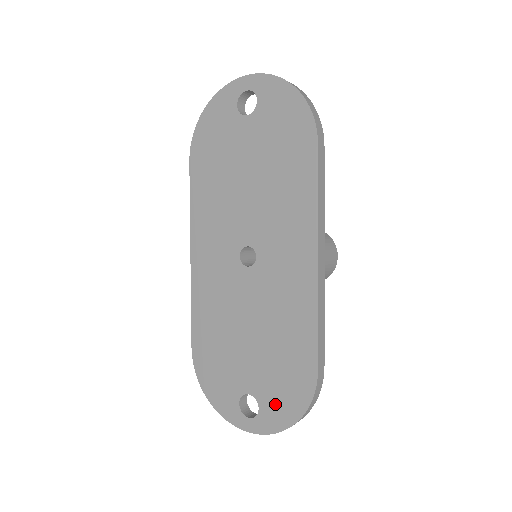
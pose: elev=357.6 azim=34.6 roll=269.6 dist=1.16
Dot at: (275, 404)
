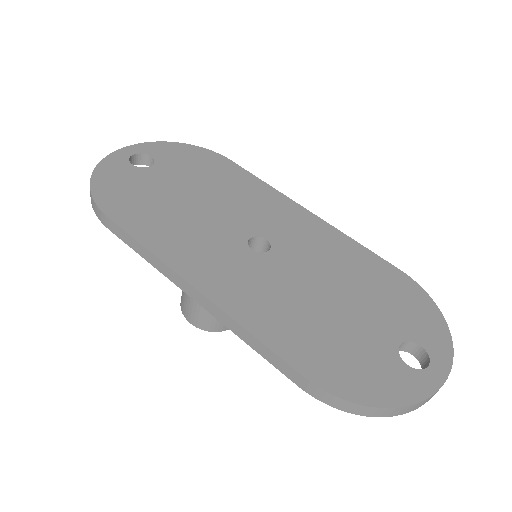
Dot at: (420, 325)
